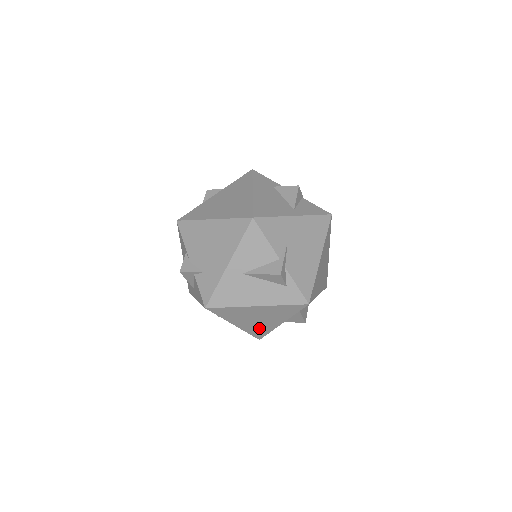
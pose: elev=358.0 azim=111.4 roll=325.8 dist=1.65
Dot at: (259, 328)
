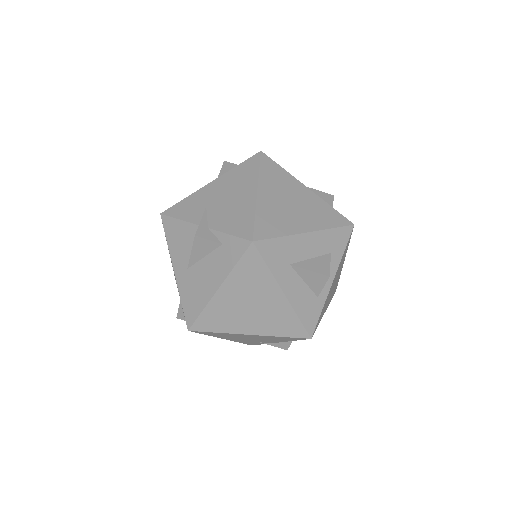
Dot at: (277, 320)
